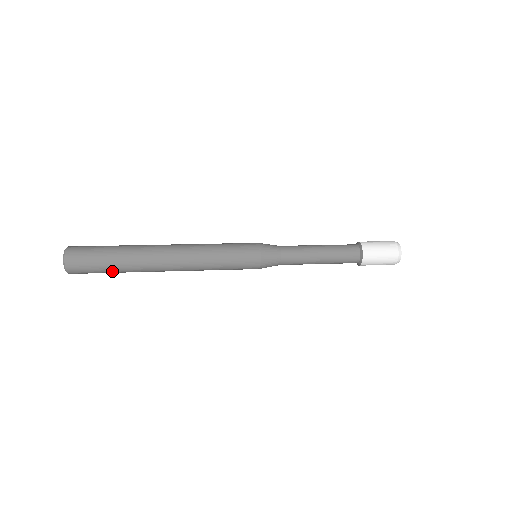
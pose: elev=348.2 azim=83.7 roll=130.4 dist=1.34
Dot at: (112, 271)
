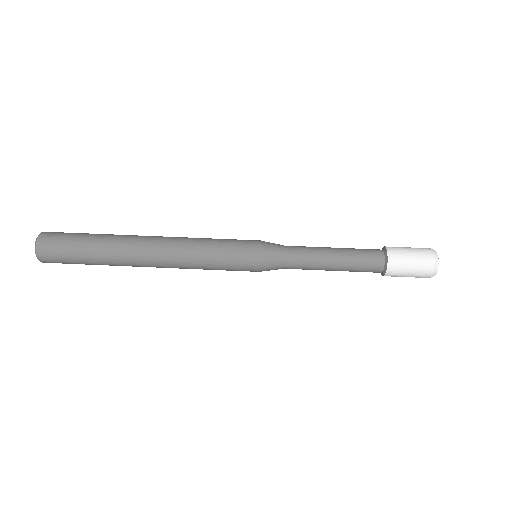
Dot at: (88, 262)
